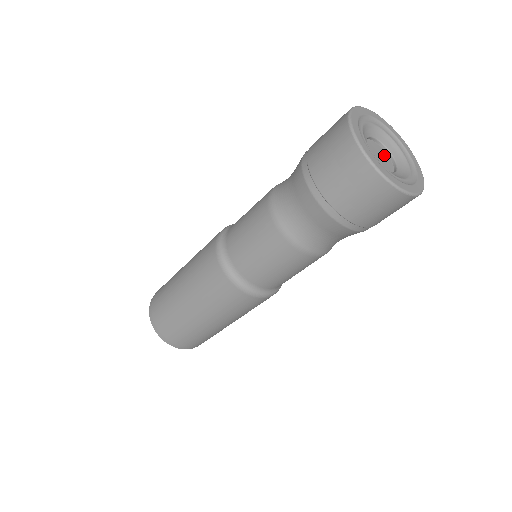
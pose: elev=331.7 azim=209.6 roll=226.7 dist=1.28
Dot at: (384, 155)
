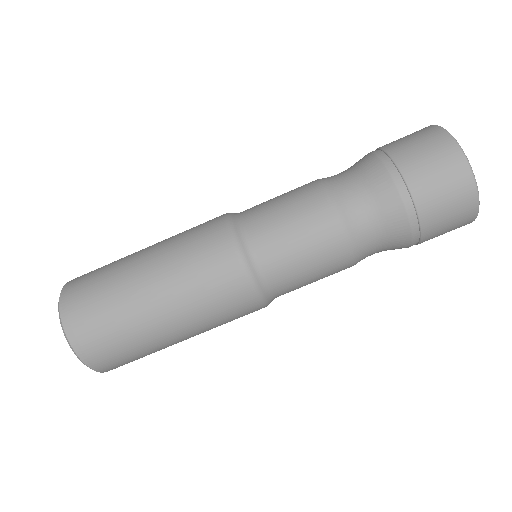
Dot at: occluded
